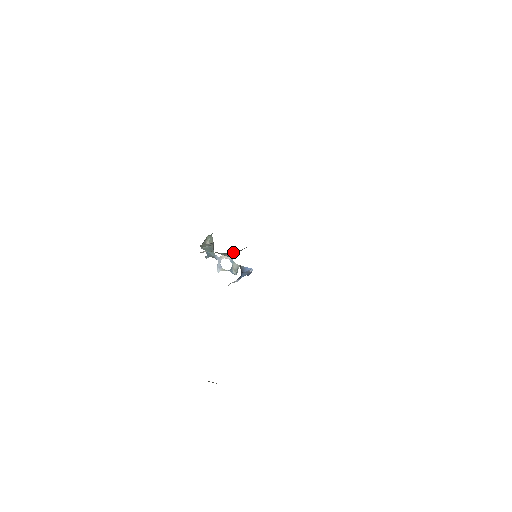
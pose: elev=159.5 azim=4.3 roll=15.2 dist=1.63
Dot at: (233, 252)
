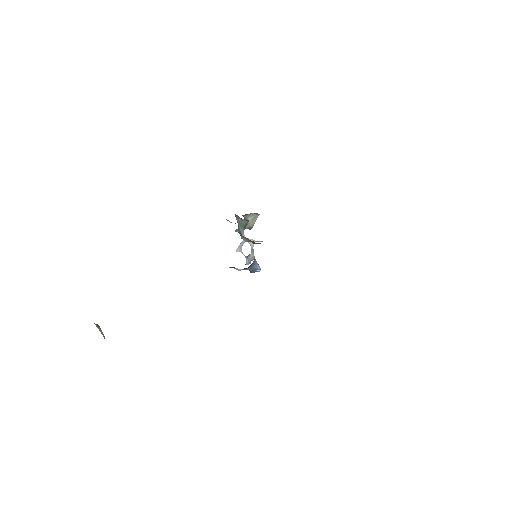
Dot at: occluded
